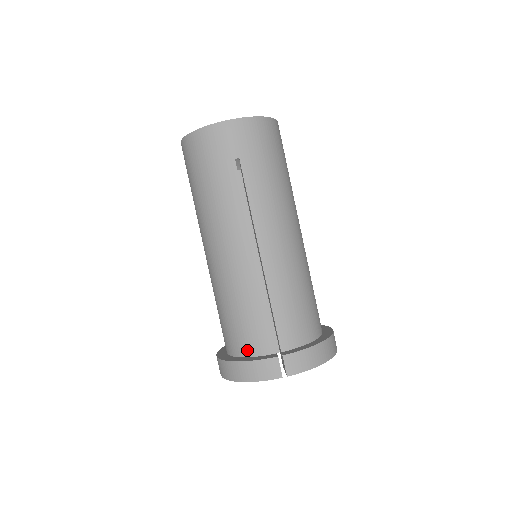
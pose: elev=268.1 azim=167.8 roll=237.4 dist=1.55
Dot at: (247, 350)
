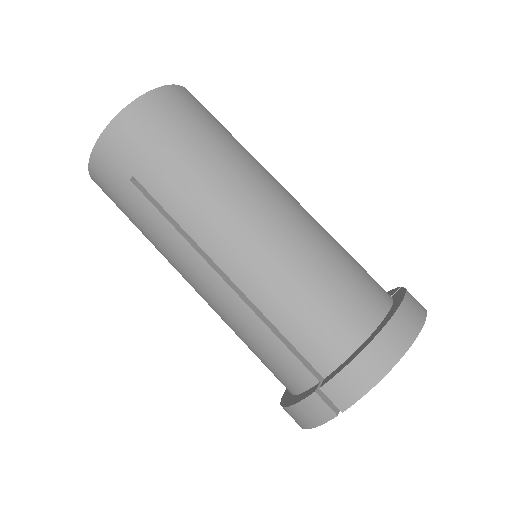
Dot at: (290, 387)
